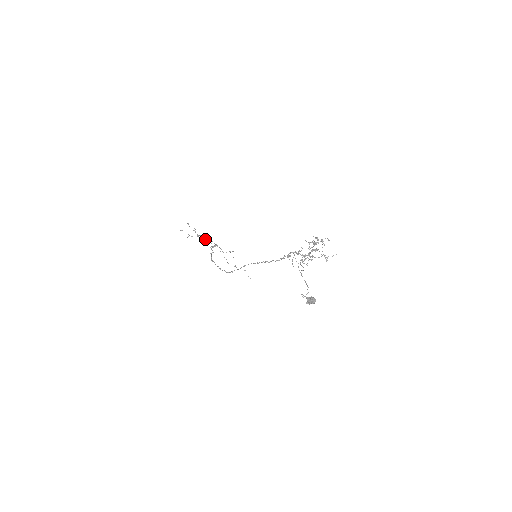
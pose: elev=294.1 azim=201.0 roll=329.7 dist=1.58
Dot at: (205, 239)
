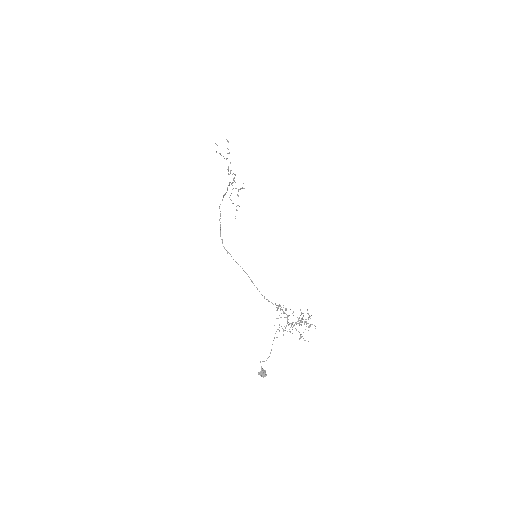
Dot at: occluded
